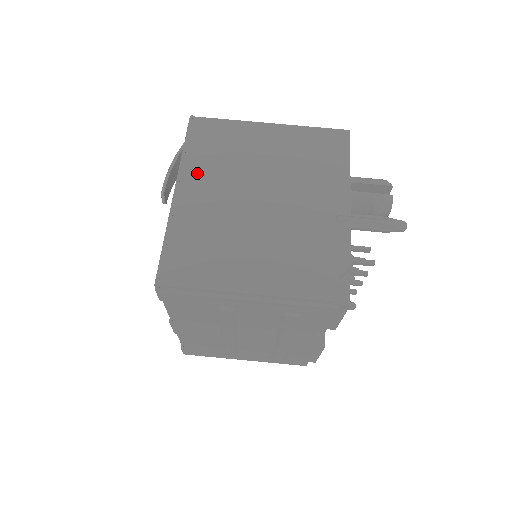
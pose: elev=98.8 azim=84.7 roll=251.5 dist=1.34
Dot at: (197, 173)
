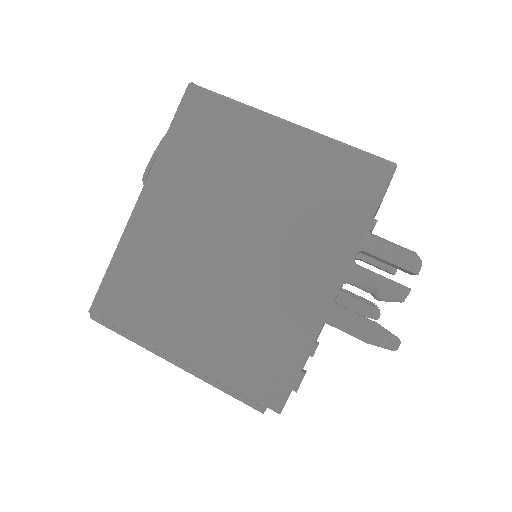
Dot at: (170, 180)
